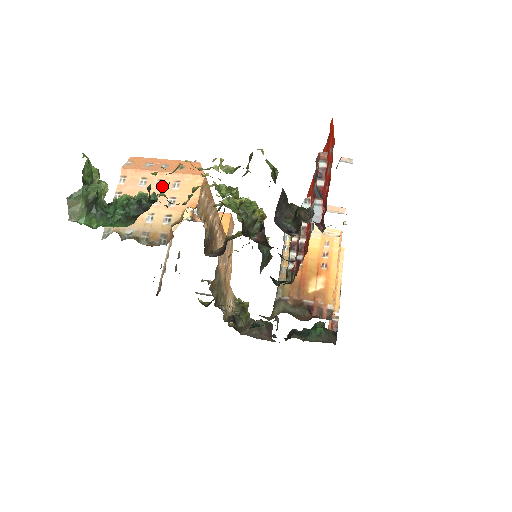
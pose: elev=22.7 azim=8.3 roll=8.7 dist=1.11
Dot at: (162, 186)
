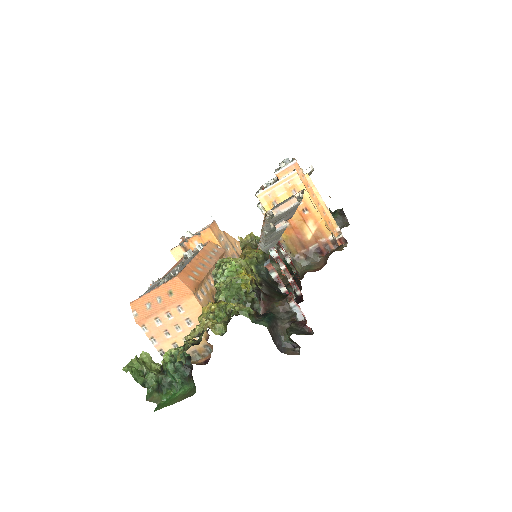
Dot at: (172, 316)
